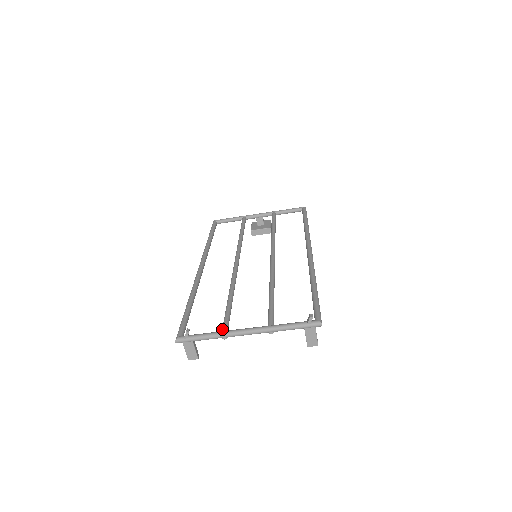
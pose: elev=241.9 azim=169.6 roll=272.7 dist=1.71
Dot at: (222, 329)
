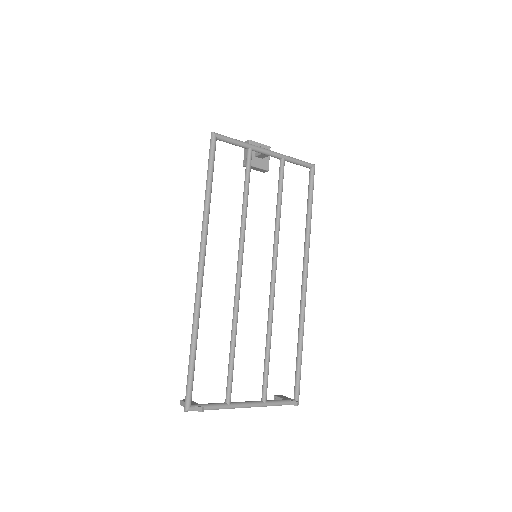
Dot at: (227, 401)
